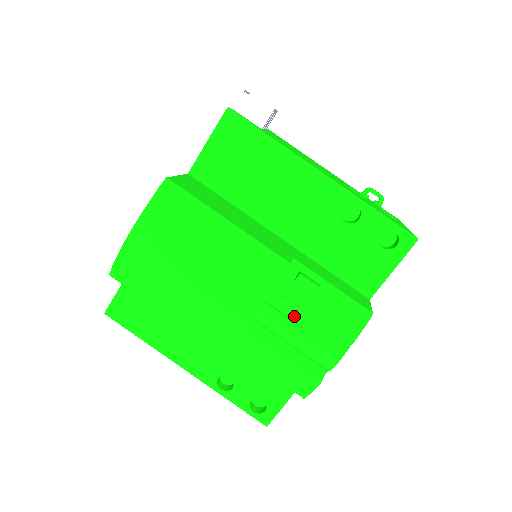
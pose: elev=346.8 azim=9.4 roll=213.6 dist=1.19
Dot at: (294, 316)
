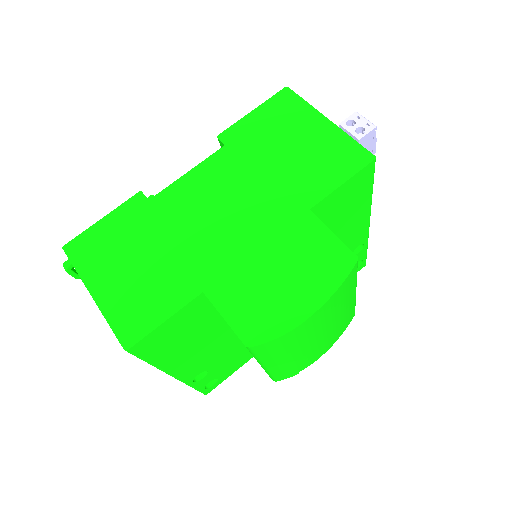
Dot at: occluded
